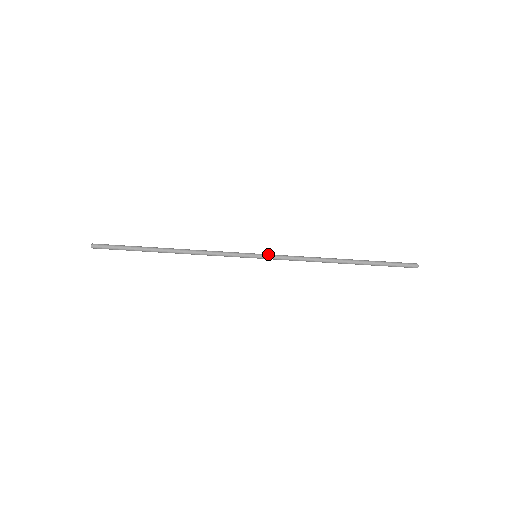
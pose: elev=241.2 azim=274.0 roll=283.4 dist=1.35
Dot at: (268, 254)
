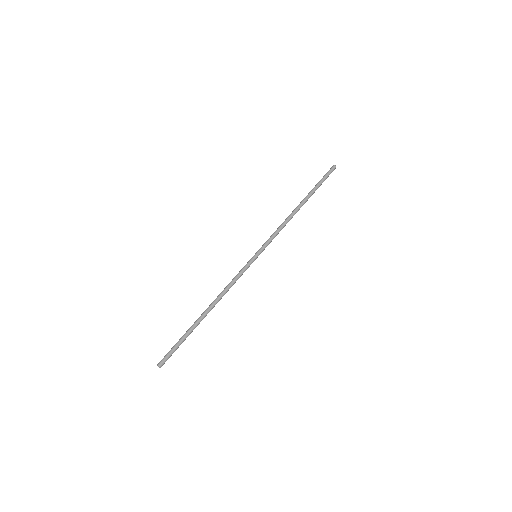
Dot at: (261, 247)
